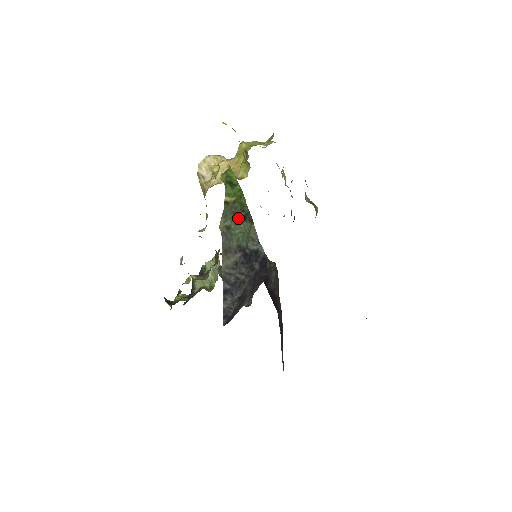
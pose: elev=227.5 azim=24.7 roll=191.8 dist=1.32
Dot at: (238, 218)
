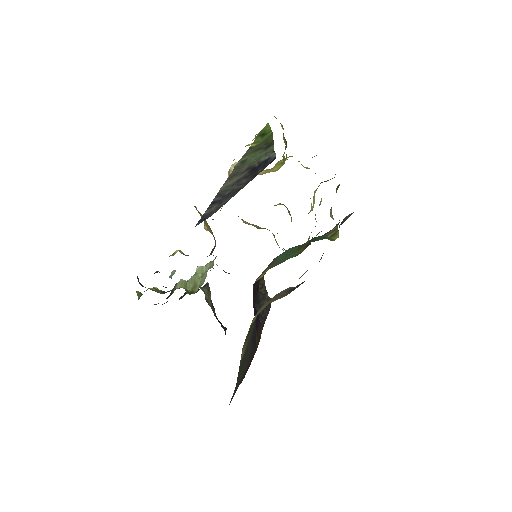
Dot at: (258, 150)
